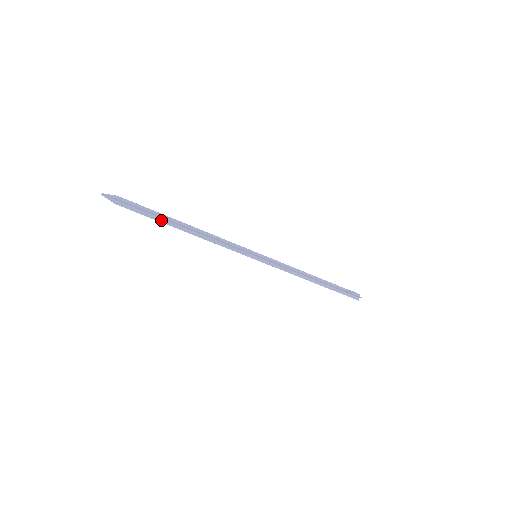
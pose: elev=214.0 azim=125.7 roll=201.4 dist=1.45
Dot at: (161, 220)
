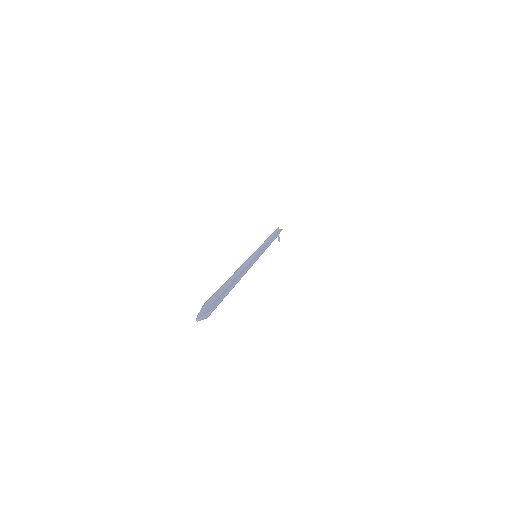
Dot at: occluded
